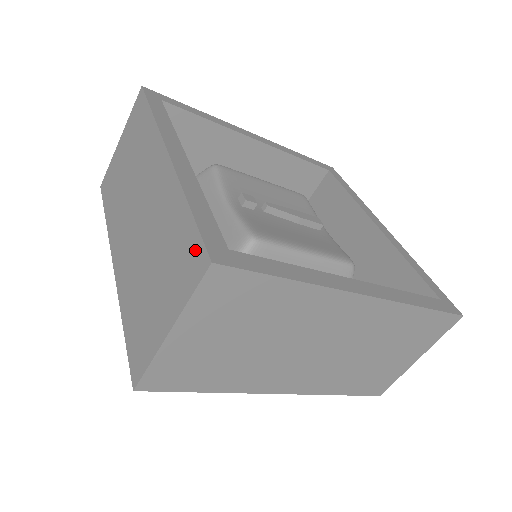
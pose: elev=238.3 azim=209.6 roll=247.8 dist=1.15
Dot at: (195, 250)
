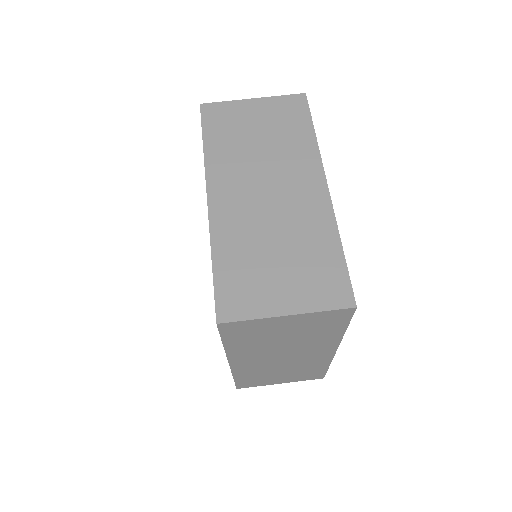
Dot at: (341, 285)
